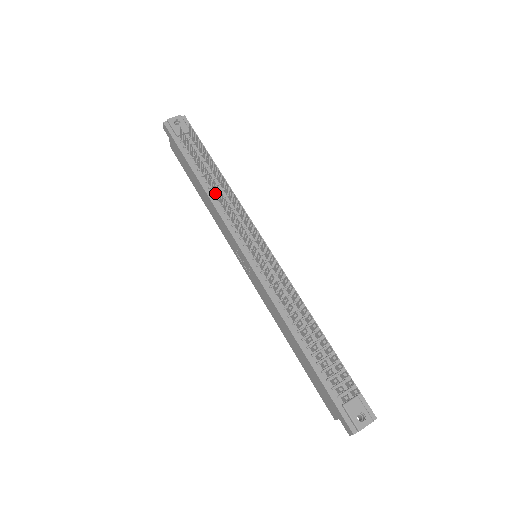
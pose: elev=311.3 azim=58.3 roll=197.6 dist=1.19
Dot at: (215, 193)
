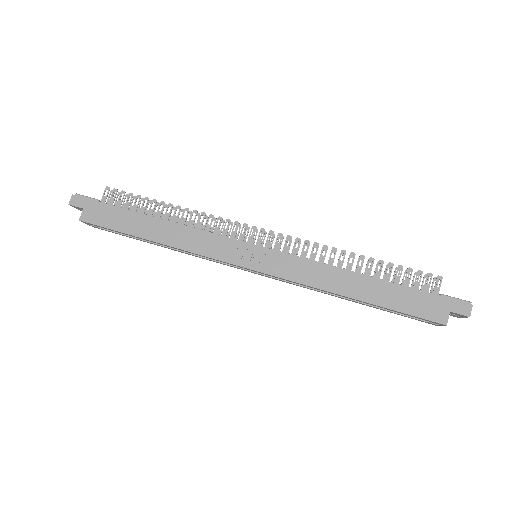
Dot at: occluded
